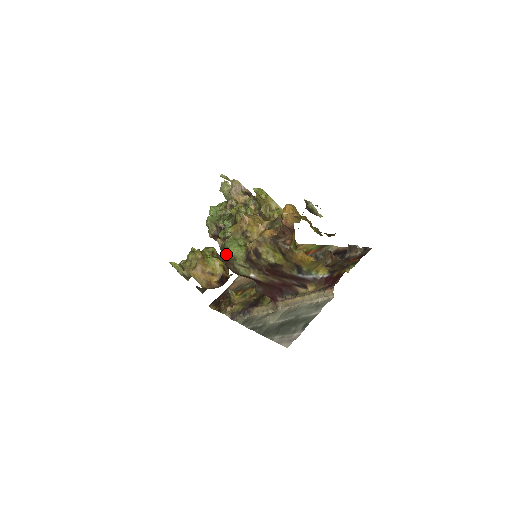
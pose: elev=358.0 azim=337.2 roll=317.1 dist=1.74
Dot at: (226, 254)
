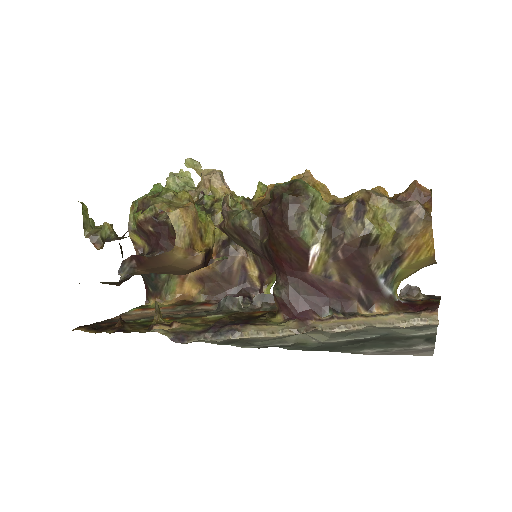
Dot at: (296, 193)
